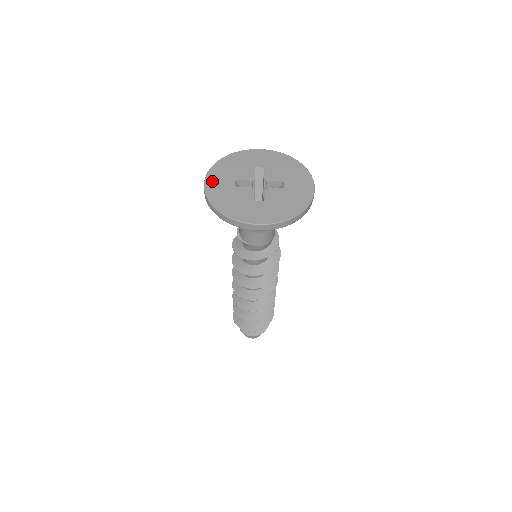
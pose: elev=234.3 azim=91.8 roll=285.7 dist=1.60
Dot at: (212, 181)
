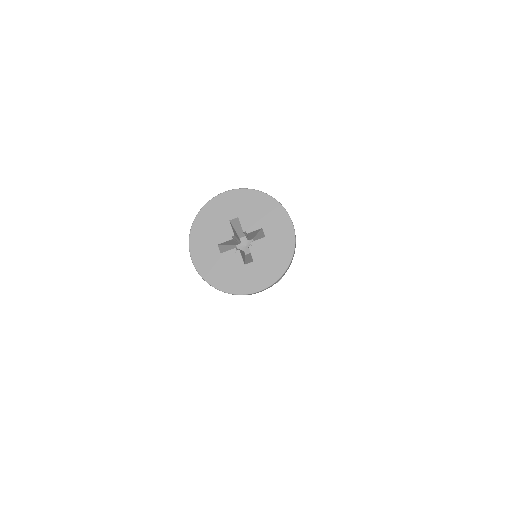
Dot at: (198, 255)
